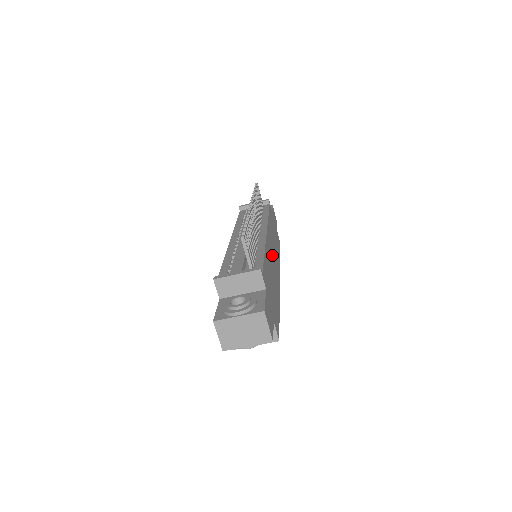
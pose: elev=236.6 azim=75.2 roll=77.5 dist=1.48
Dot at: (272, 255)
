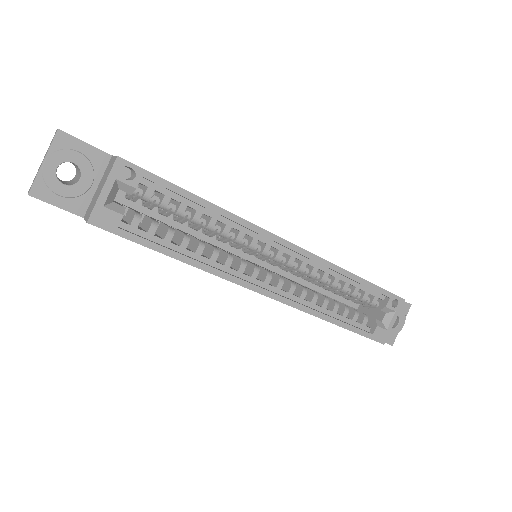
Dot at: occluded
